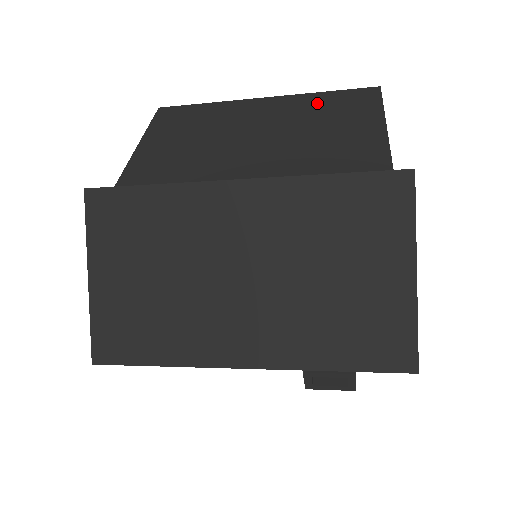
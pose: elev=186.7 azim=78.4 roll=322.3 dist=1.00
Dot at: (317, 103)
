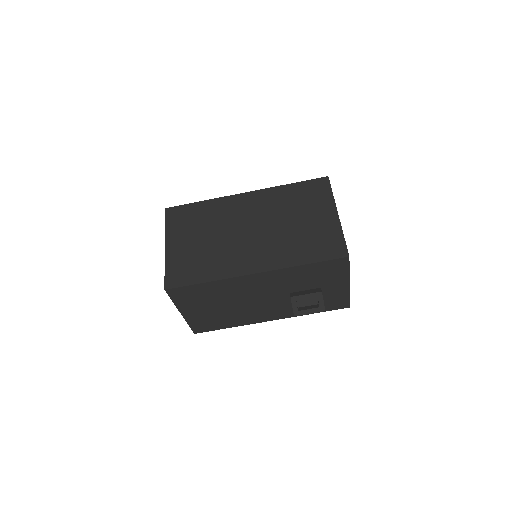
Dot at: occluded
